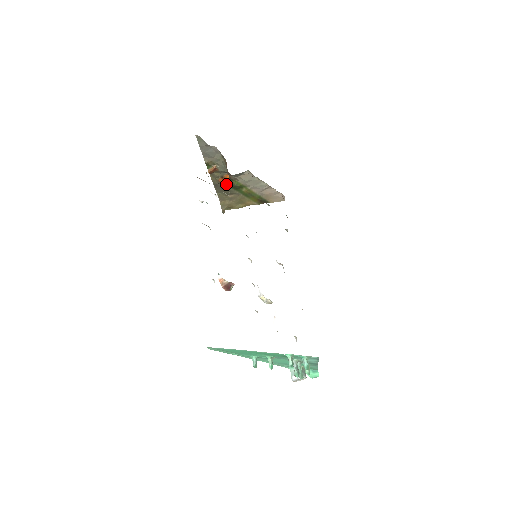
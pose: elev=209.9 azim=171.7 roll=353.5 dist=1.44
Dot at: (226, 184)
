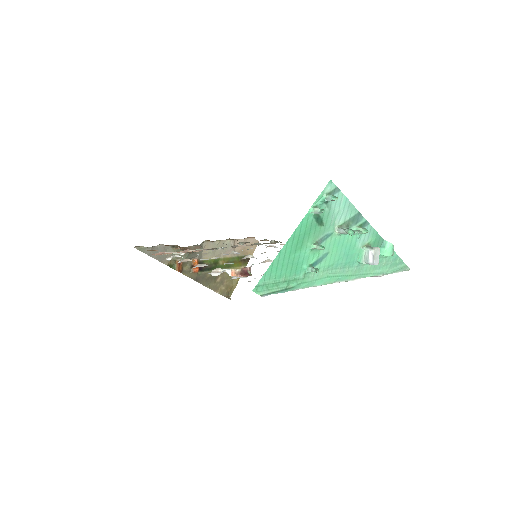
Dot at: (203, 271)
